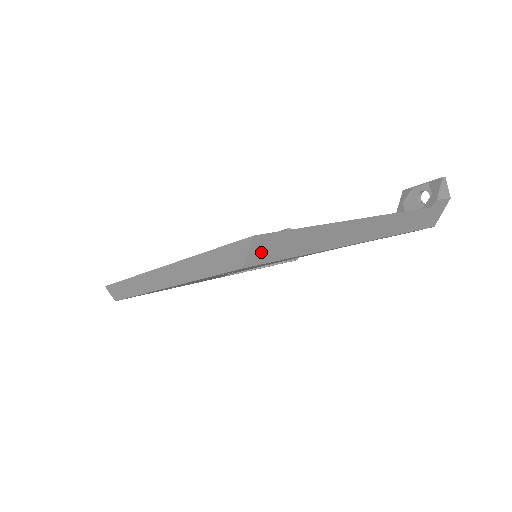
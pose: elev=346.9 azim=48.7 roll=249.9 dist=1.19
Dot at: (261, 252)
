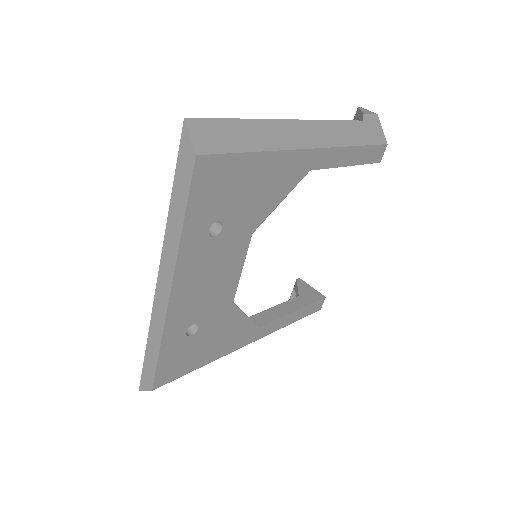
Dot at: (205, 139)
